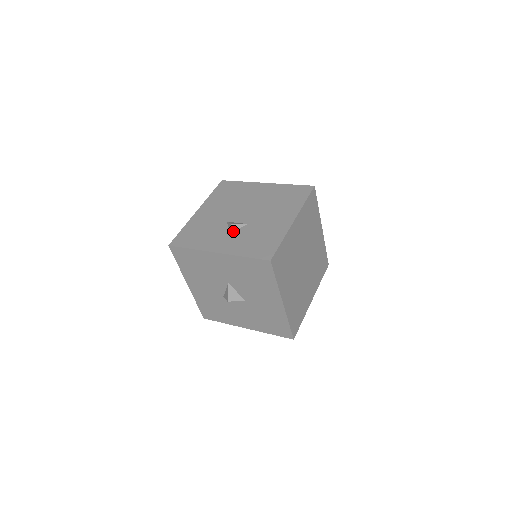
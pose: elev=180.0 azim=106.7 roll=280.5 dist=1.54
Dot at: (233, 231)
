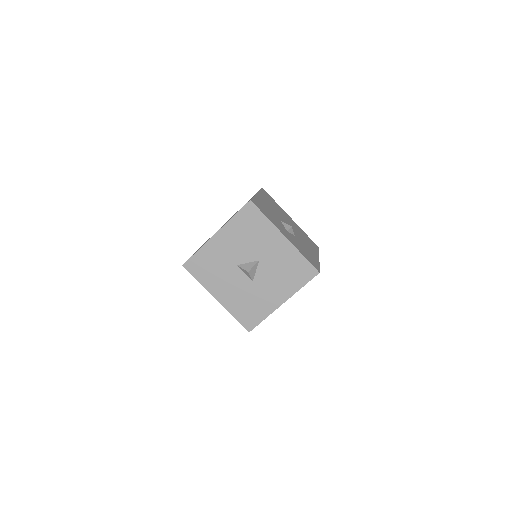
Dot at: (289, 232)
